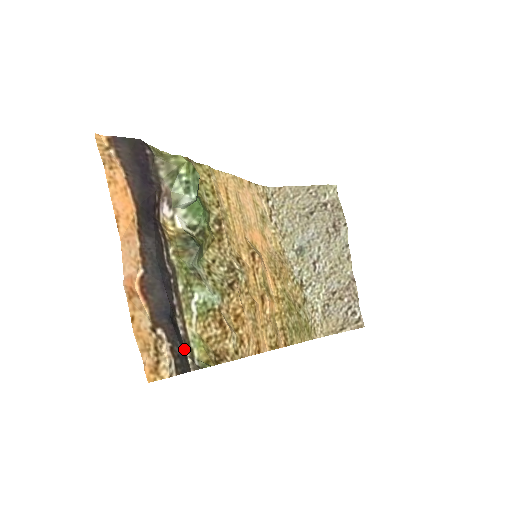
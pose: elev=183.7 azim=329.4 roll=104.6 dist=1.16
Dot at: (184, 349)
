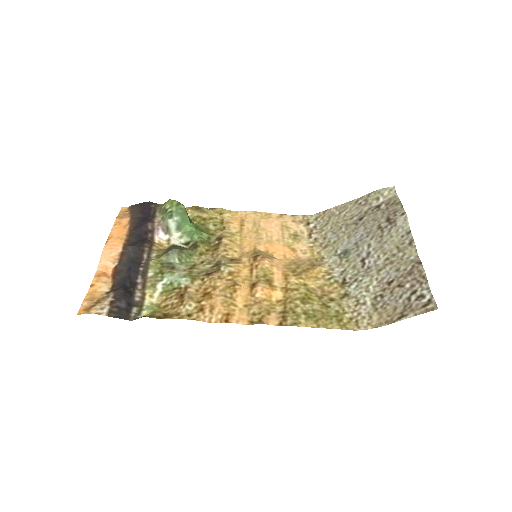
Dot at: (132, 307)
